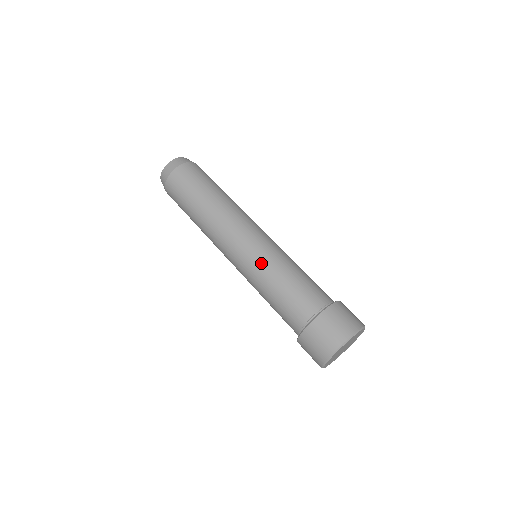
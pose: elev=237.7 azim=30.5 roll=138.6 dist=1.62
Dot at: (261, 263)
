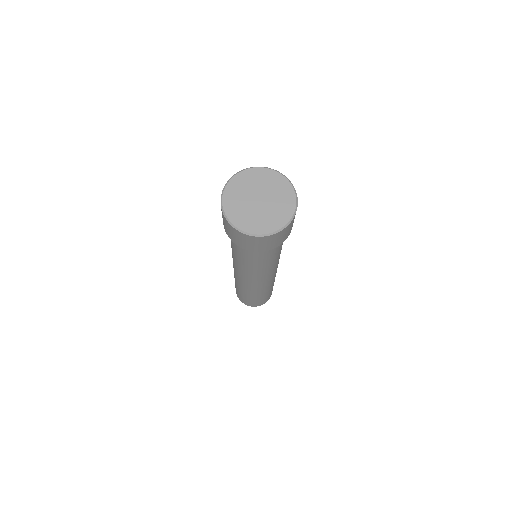
Dot at: occluded
